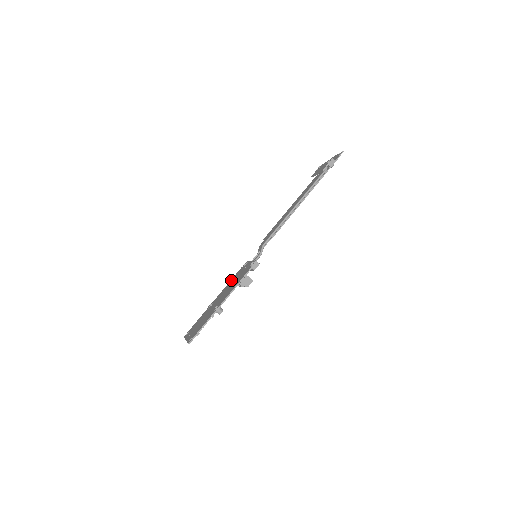
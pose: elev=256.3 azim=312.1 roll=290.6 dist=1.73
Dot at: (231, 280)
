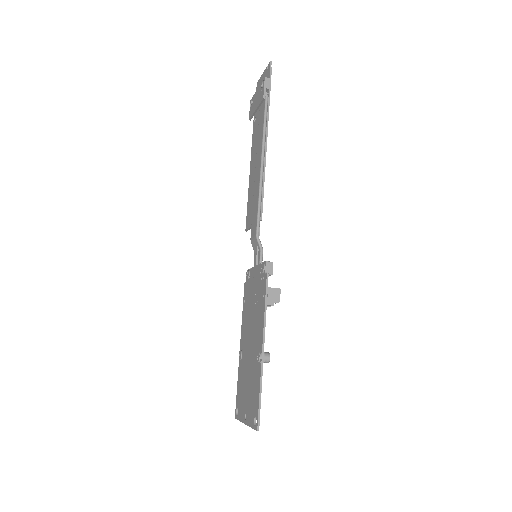
Dot at: (244, 307)
